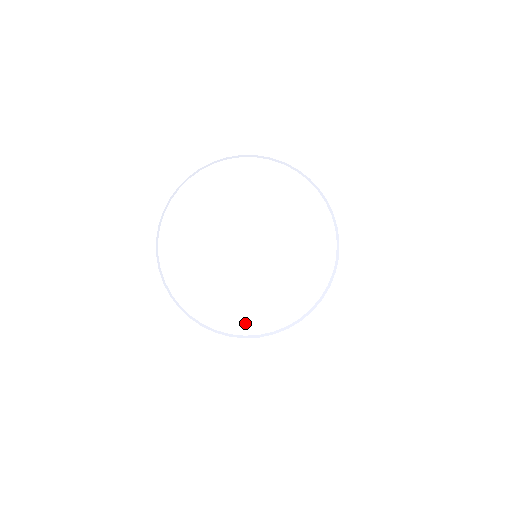
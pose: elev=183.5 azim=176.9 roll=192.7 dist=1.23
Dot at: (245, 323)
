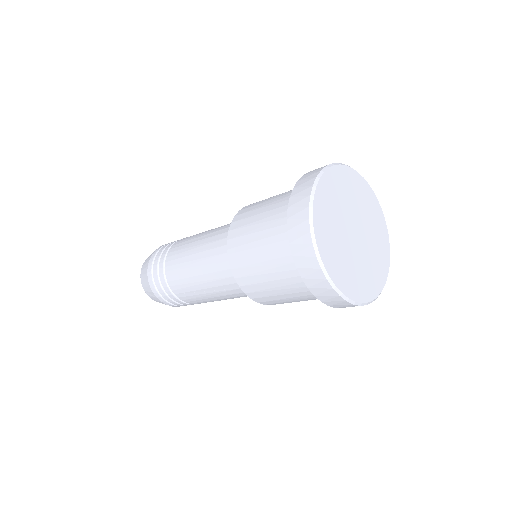
Dot at: (371, 291)
